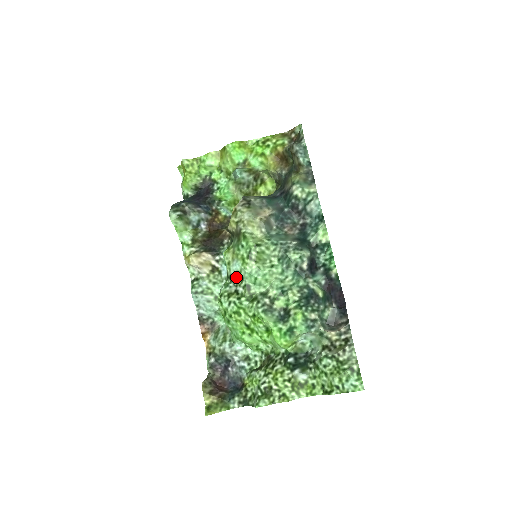
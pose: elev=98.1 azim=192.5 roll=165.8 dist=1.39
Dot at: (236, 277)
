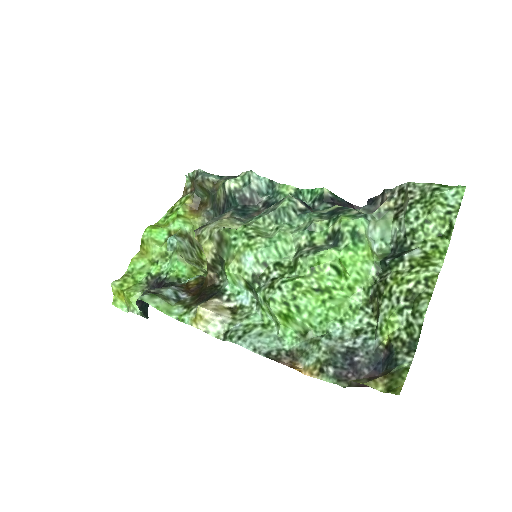
Dot at: (259, 272)
